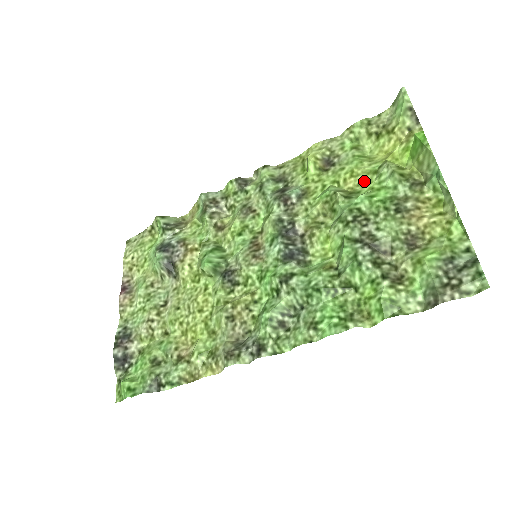
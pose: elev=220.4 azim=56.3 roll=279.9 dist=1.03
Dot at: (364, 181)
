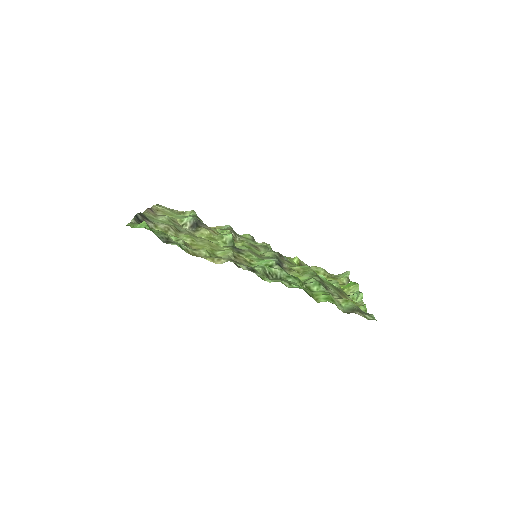
Dot at: occluded
